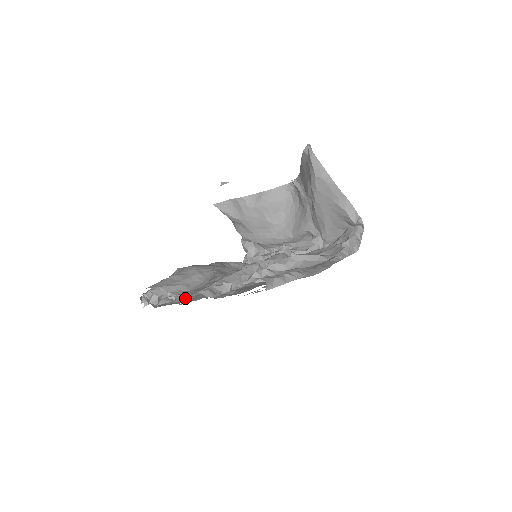
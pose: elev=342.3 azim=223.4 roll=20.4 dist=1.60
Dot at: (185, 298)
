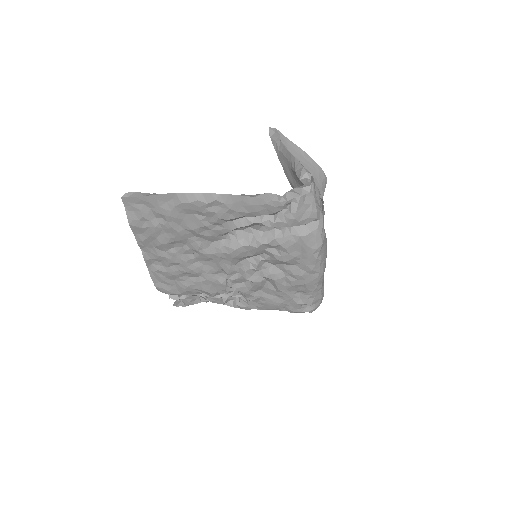
Dot at: occluded
